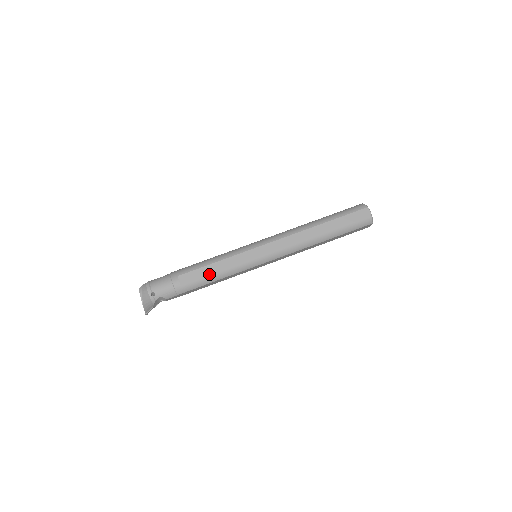
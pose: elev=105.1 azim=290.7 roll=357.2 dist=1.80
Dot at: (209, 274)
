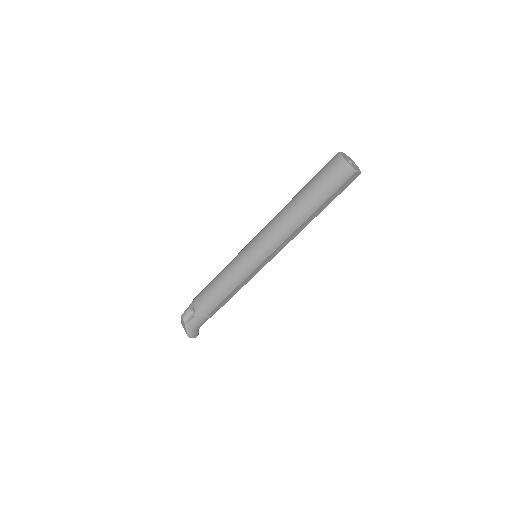
Dot at: occluded
